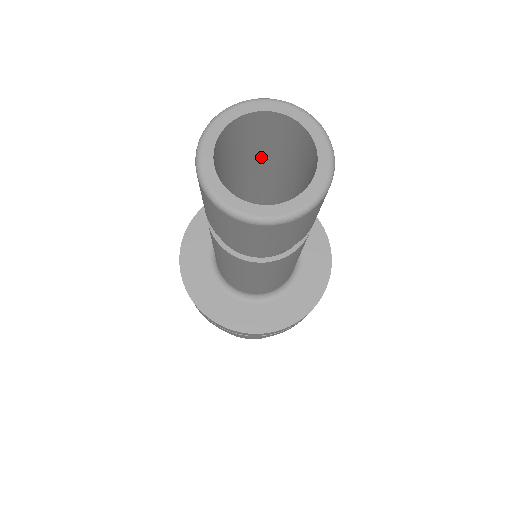
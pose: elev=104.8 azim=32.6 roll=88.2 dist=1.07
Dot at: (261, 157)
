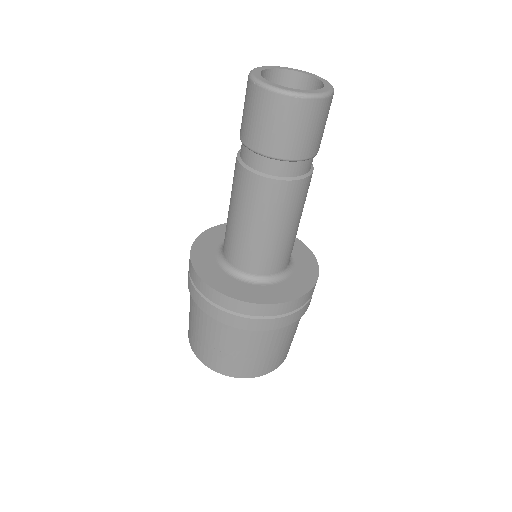
Dot at: occluded
